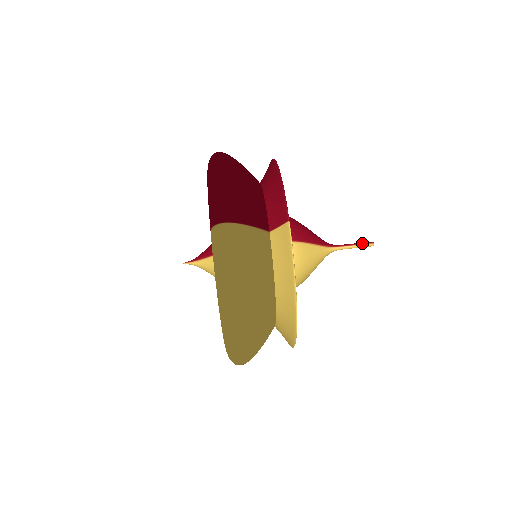
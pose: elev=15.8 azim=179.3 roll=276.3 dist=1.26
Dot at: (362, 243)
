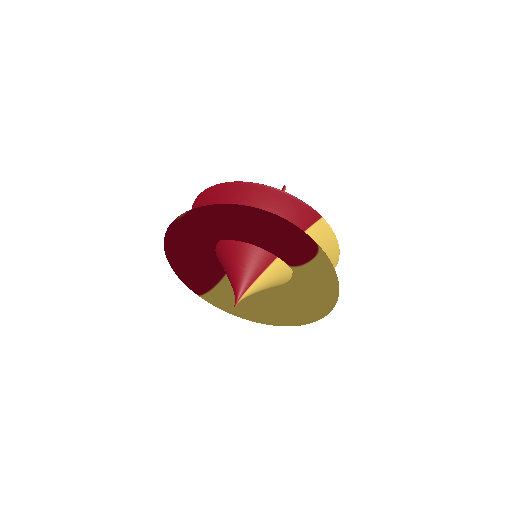
Dot at: occluded
